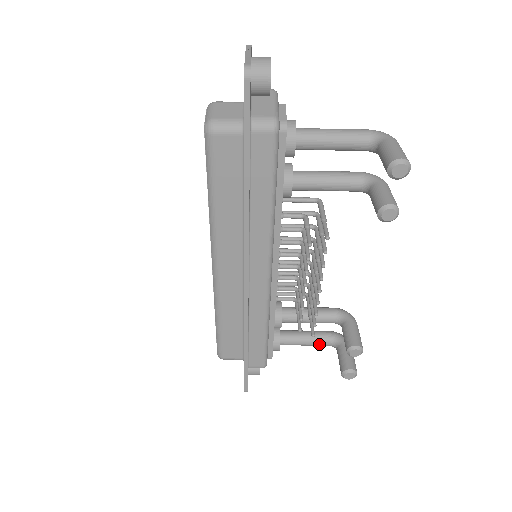
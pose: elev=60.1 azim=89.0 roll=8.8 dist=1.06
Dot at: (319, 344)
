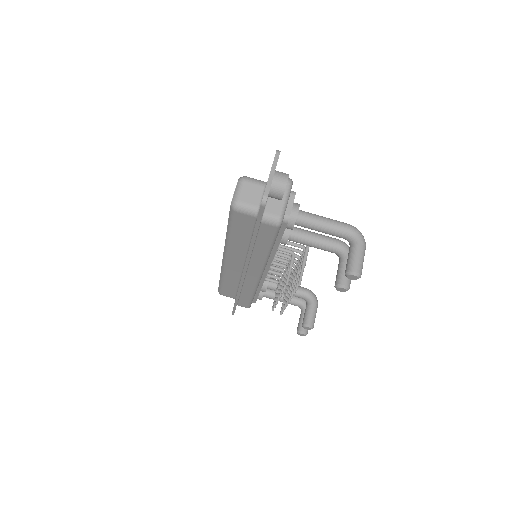
Dot at: occluded
